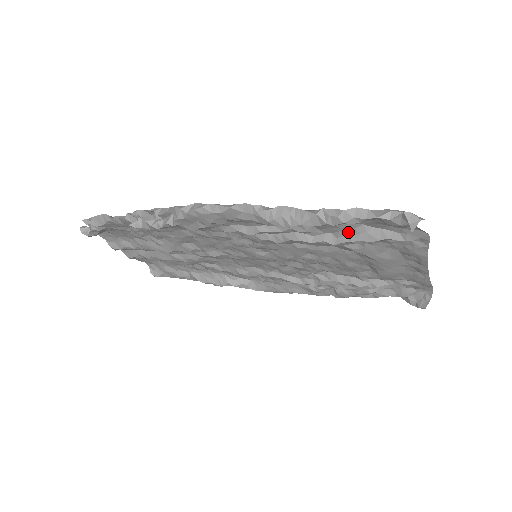
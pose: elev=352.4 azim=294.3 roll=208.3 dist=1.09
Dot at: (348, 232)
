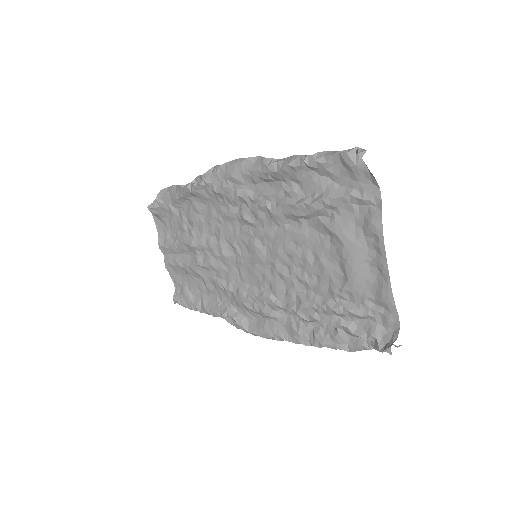
Dot at: (322, 191)
